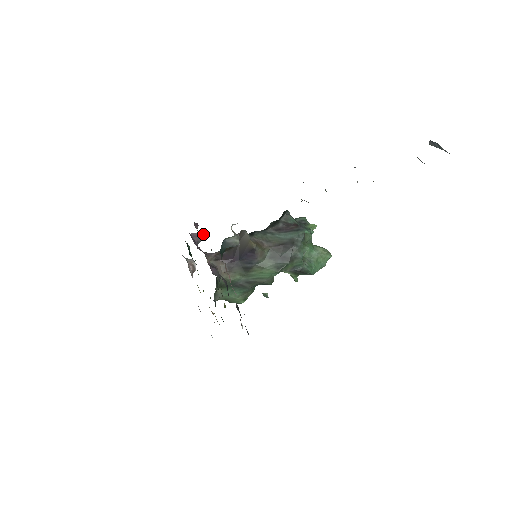
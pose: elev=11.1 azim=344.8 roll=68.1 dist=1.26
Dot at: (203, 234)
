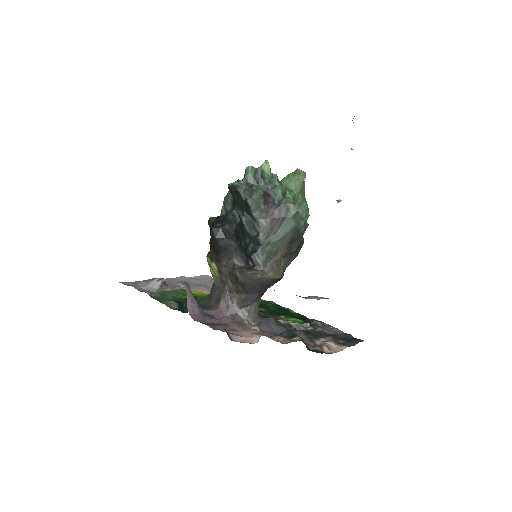
Dot at: (190, 295)
